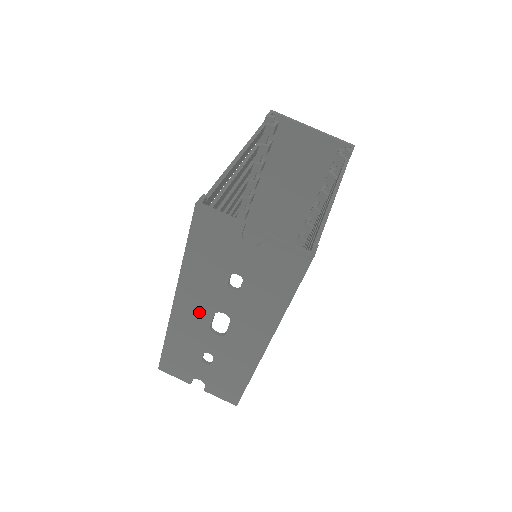
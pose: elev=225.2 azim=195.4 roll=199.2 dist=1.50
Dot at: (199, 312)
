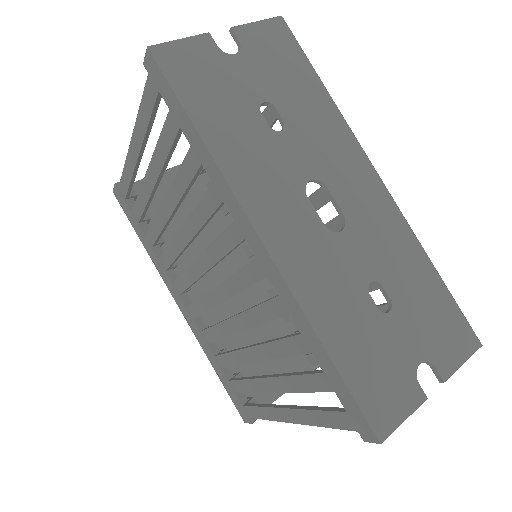
Dot at: (294, 215)
